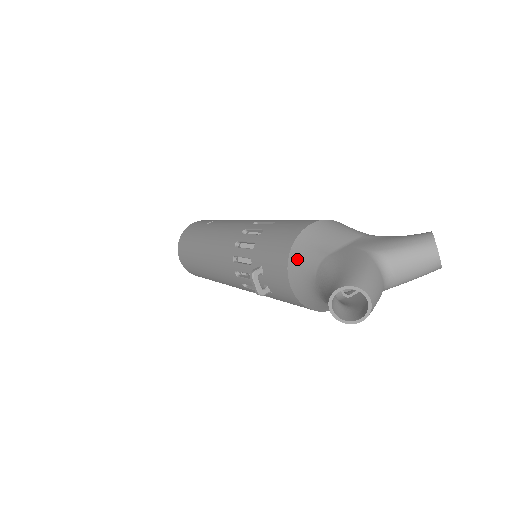
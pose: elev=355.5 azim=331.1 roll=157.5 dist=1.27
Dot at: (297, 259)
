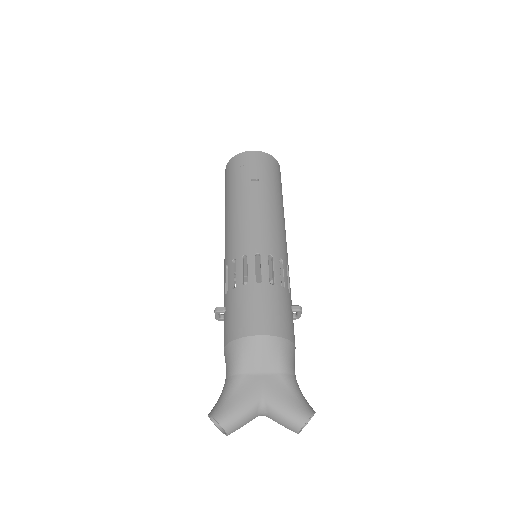
Dot at: (231, 351)
